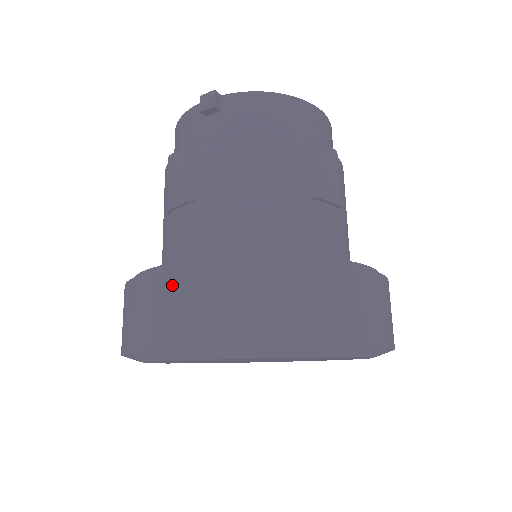
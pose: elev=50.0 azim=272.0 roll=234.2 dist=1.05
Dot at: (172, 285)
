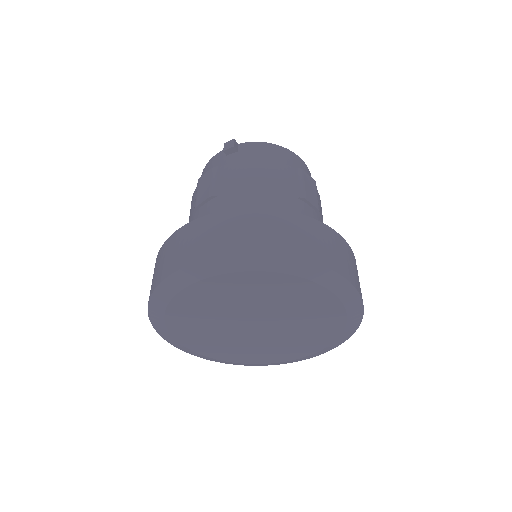
Dot at: (201, 226)
